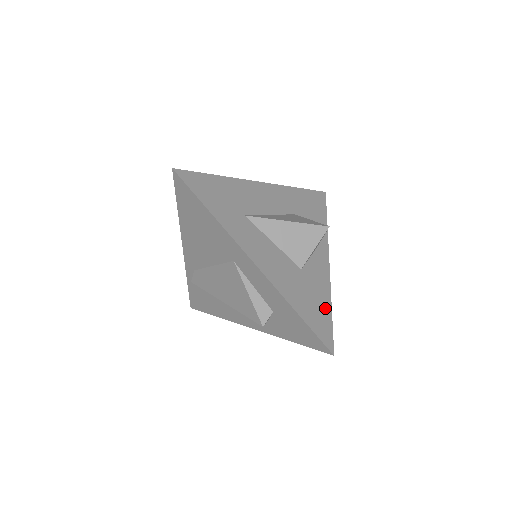
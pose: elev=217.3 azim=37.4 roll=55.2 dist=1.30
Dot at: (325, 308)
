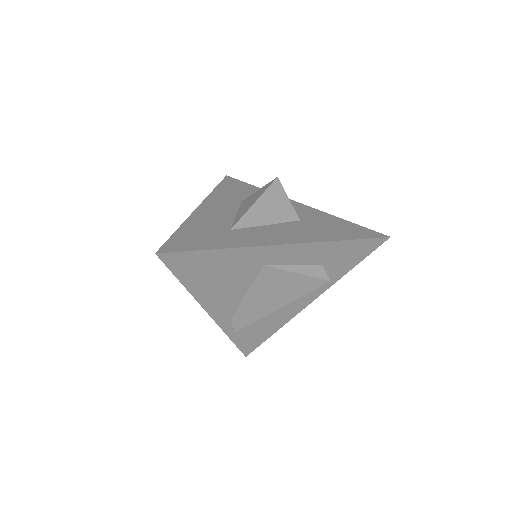
Dot at: (343, 223)
